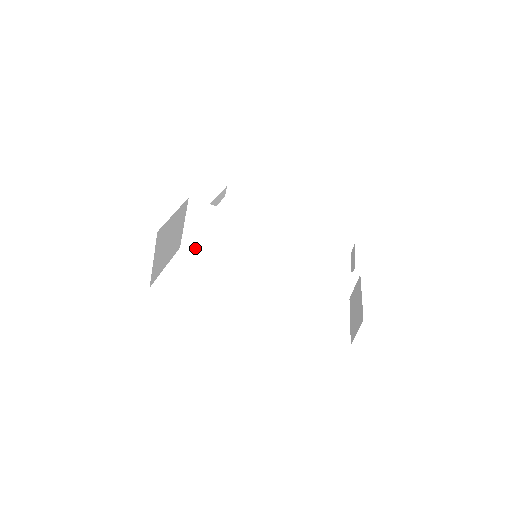
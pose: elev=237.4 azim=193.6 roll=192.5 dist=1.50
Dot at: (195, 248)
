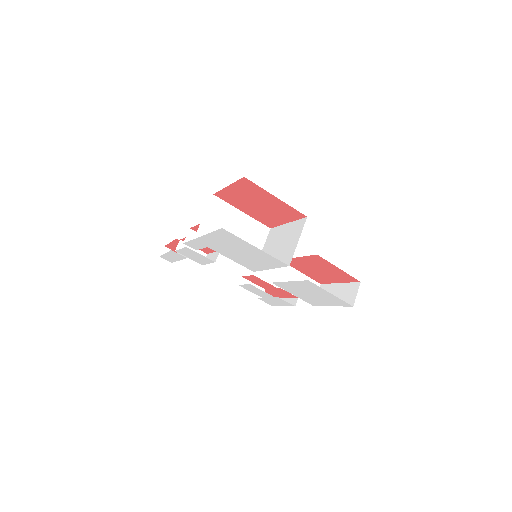
Dot at: occluded
